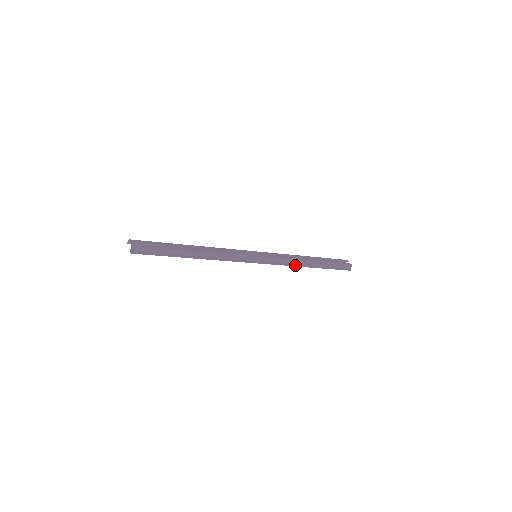
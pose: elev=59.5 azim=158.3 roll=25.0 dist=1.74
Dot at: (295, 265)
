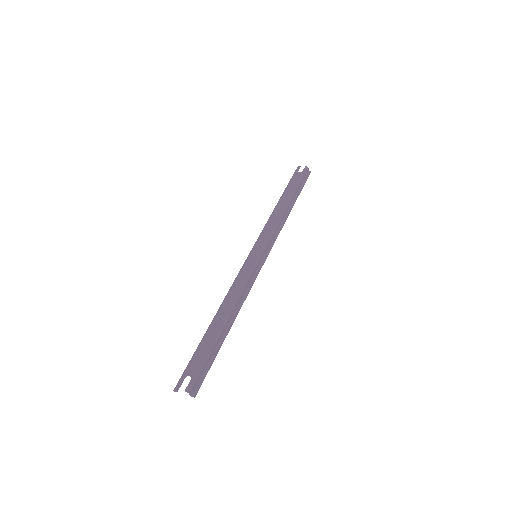
Dot at: (283, 223)
